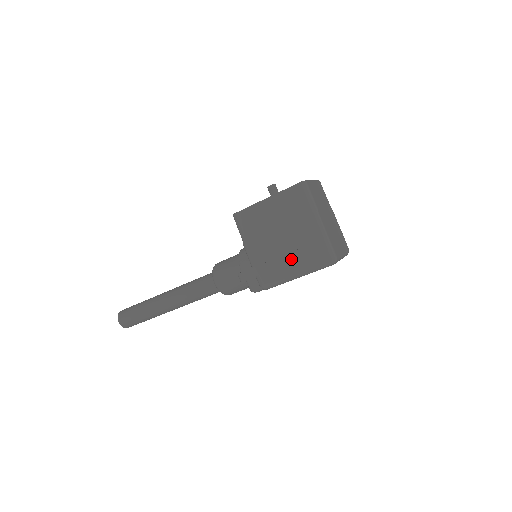
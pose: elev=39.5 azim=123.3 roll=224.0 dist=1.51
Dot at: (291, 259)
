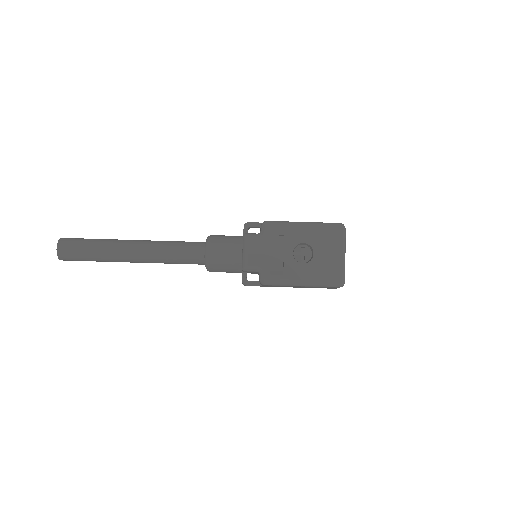
Dot at: occluded
